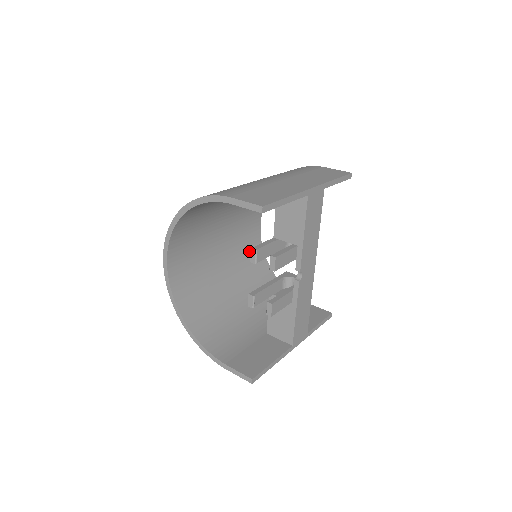
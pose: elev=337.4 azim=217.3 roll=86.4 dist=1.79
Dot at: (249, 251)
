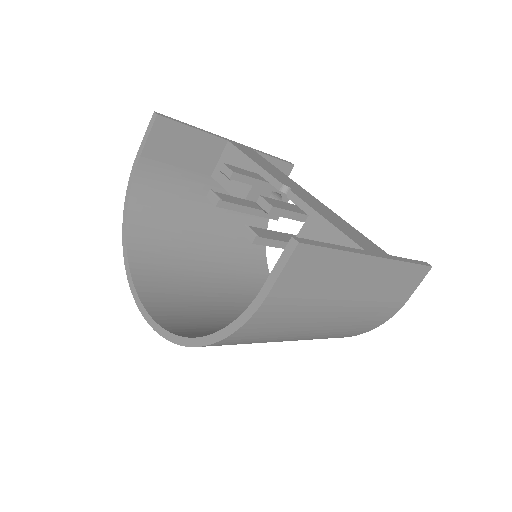
Dot at: occluded
